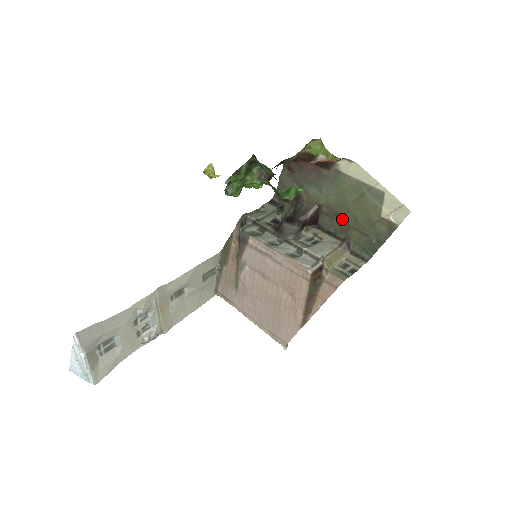
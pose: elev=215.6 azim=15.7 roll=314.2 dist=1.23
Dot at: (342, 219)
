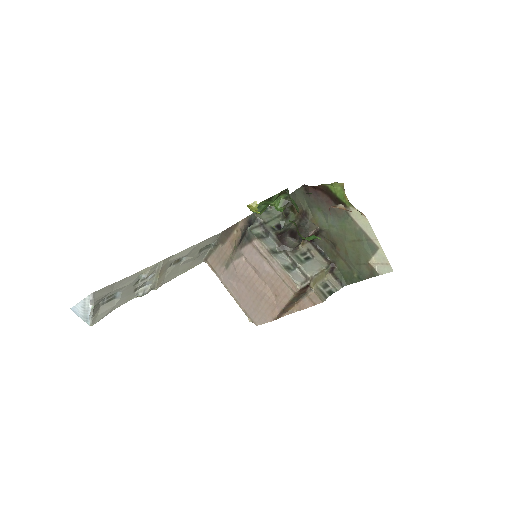
Dot at: (336, 247)
